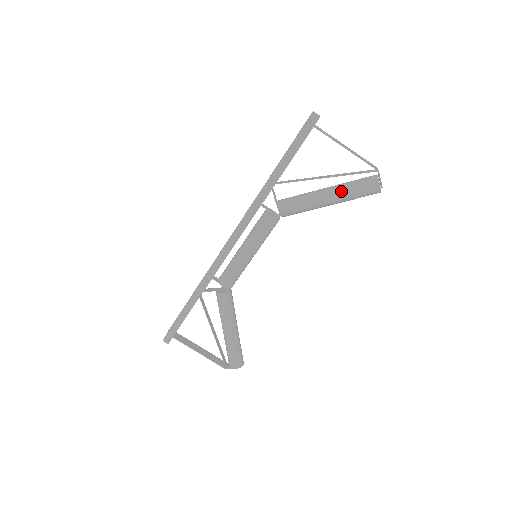
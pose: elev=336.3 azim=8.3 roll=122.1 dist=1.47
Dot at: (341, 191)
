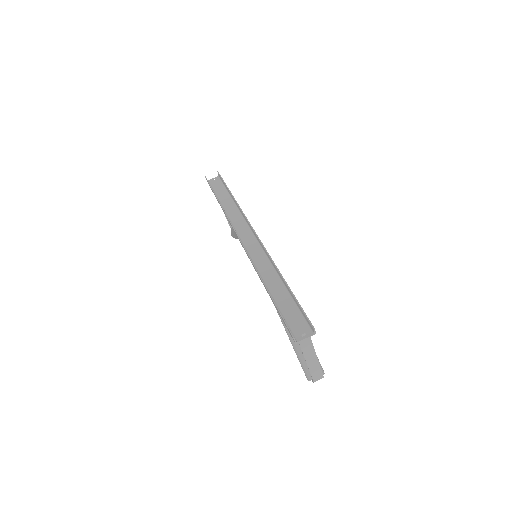
Dot at: (293, 345)
